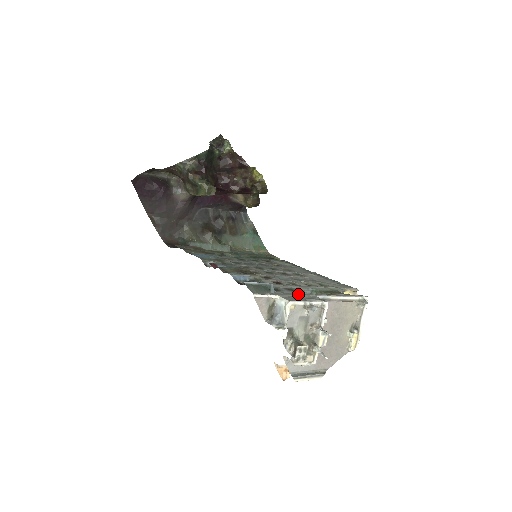
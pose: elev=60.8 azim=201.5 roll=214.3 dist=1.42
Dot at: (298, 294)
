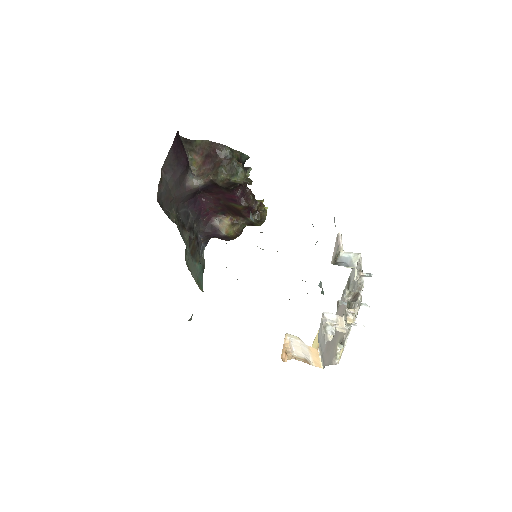
Dot at: occluded
